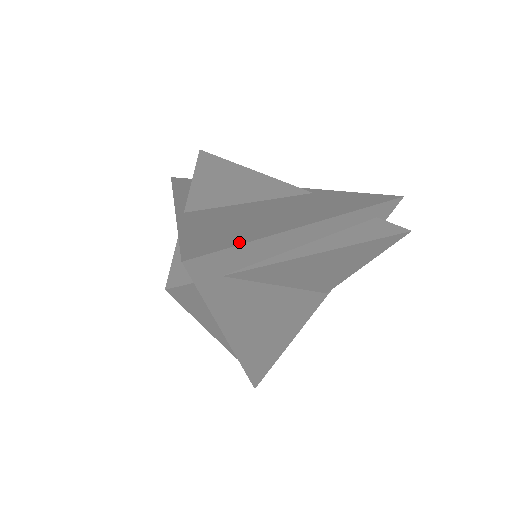
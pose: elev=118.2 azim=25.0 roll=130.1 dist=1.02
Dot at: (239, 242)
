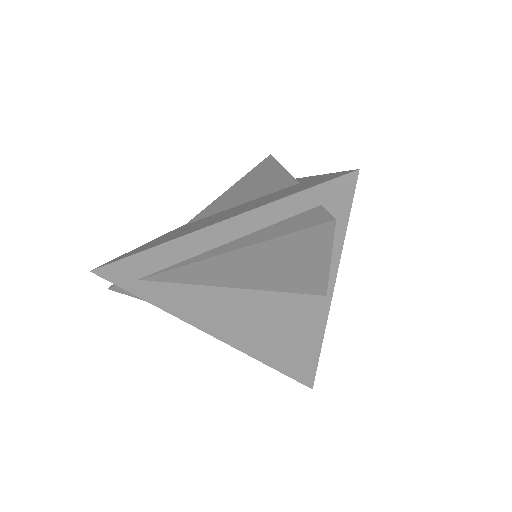
Dot at: (134, 254)
